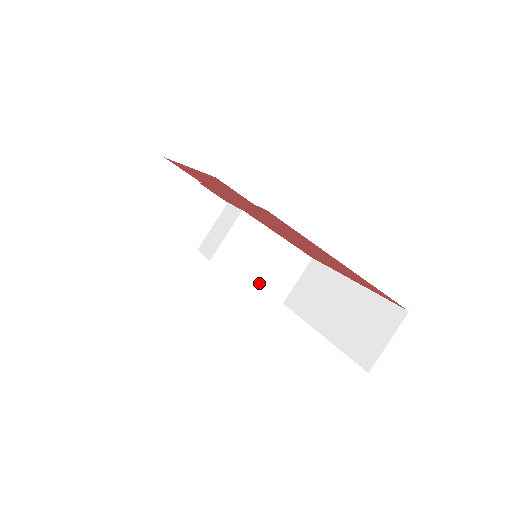
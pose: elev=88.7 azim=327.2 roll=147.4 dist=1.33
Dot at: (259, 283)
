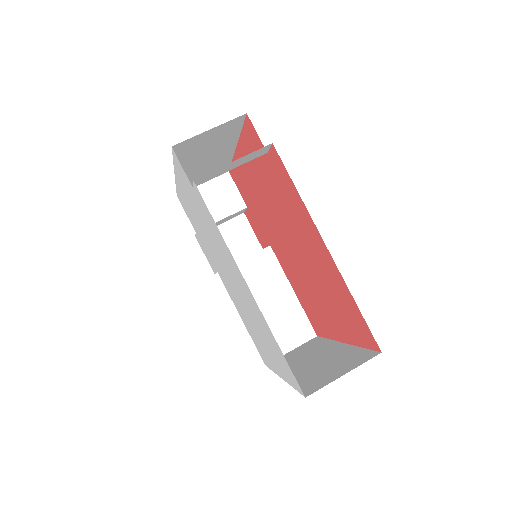
Dot at: occluded
